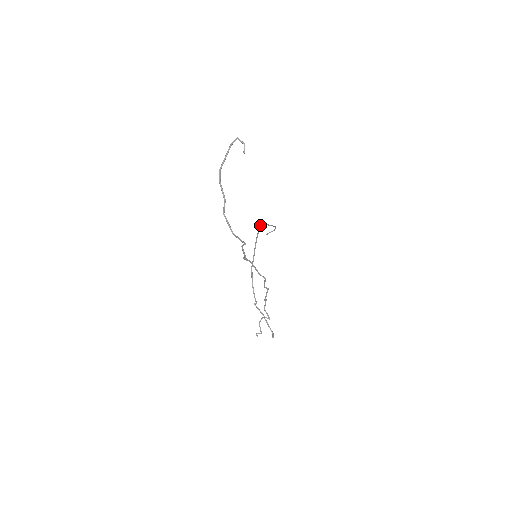
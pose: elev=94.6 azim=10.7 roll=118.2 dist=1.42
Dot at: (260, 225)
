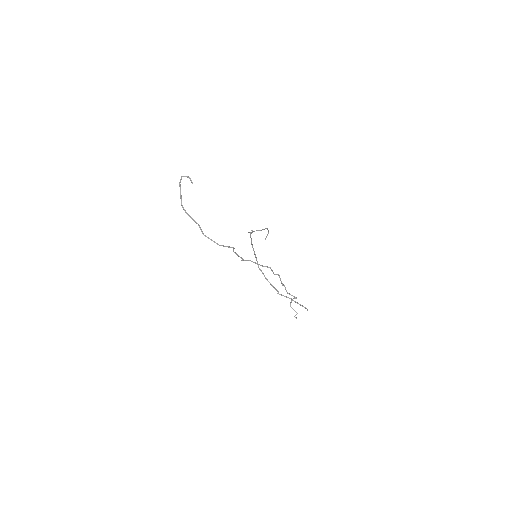
Dot at: (250, 233)
